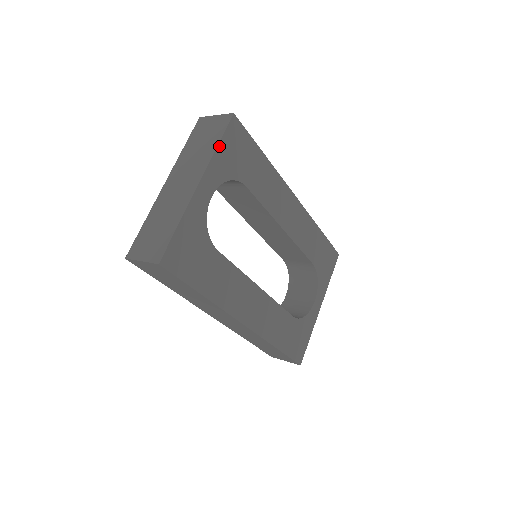
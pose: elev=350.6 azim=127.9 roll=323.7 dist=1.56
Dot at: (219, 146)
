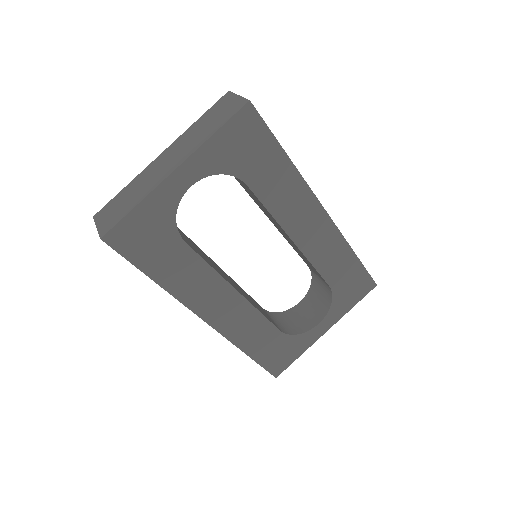
Dot at: (216, 134)
